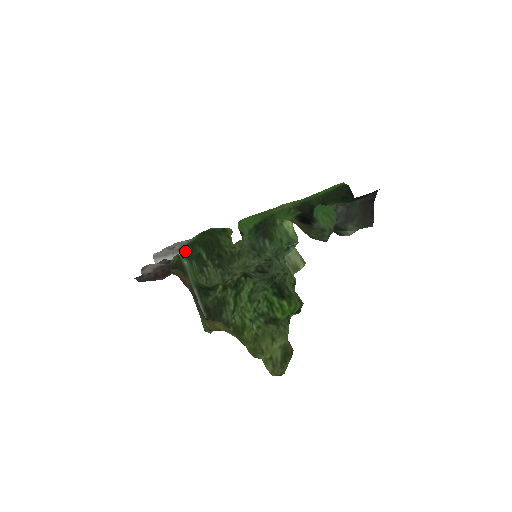
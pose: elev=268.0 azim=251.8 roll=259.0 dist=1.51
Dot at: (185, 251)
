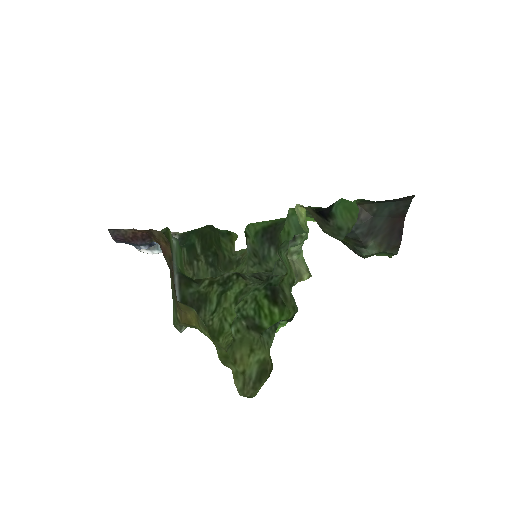
Dot at: (179, 238)
